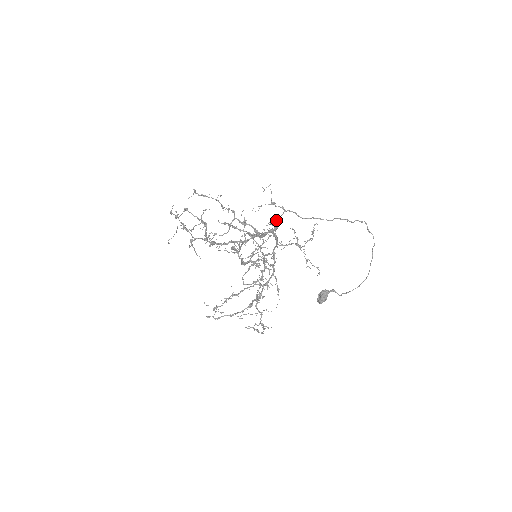
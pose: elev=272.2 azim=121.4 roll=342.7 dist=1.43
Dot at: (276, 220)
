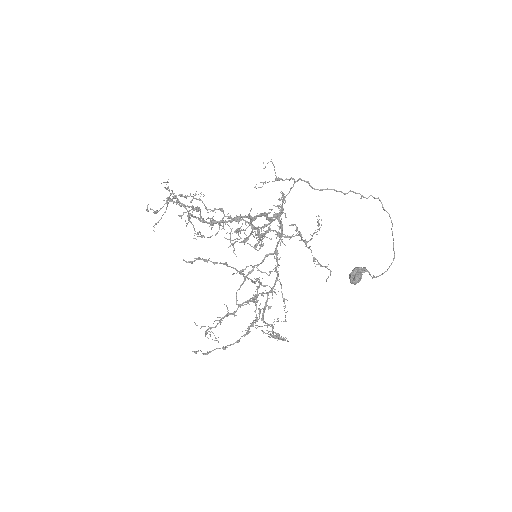
Dot at: (284, 196)
